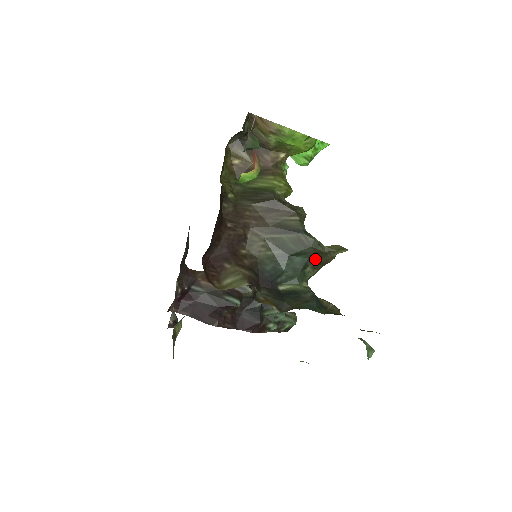
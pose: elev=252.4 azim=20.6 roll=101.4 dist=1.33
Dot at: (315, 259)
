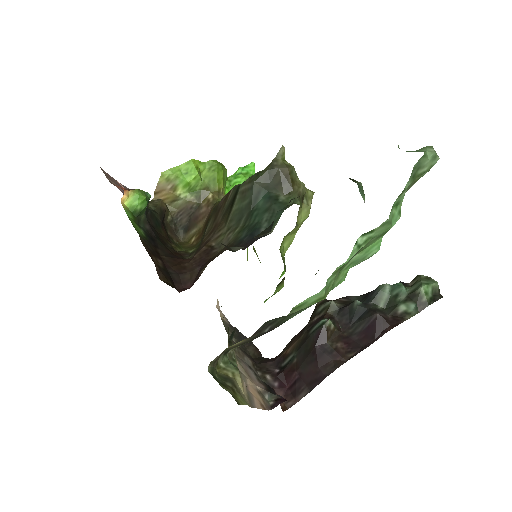
Dot at: (275, 186)
